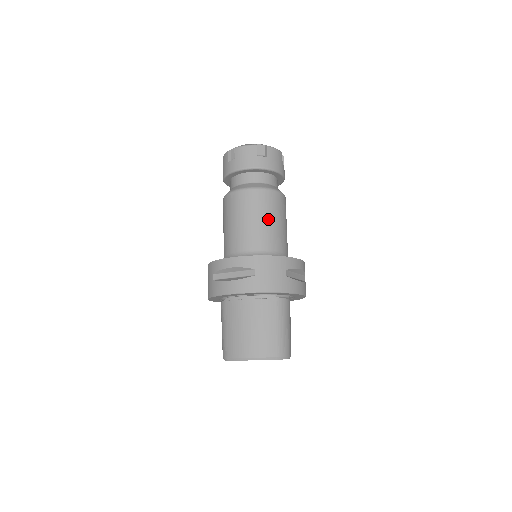
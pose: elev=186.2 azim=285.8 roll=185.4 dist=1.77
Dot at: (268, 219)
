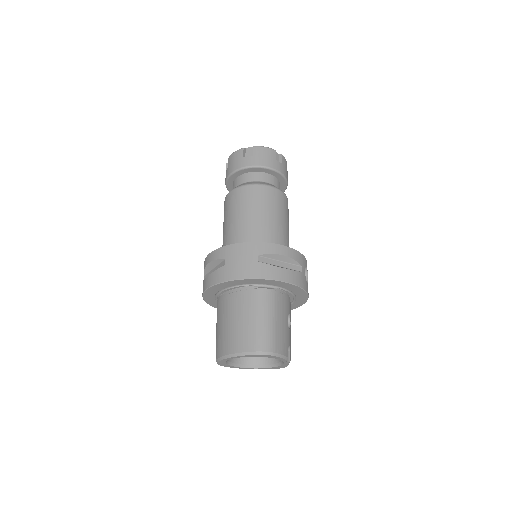
Dot at: (251, 212)
